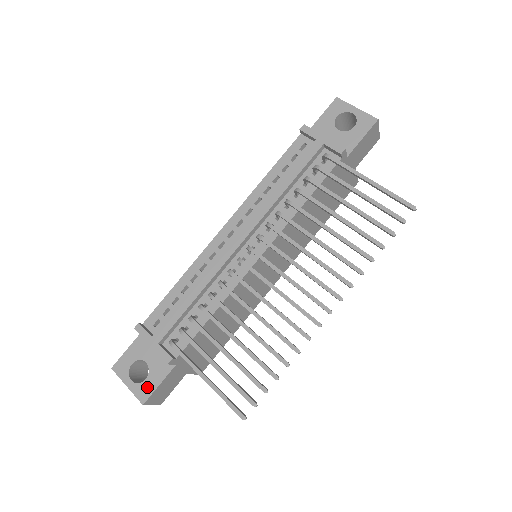
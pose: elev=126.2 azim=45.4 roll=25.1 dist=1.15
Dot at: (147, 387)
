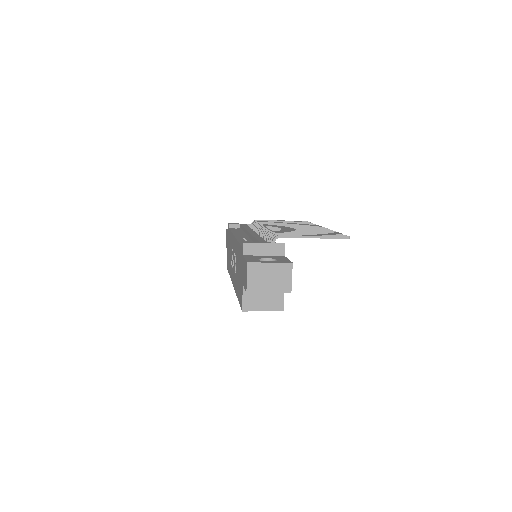
Dot at: (283, 260)
